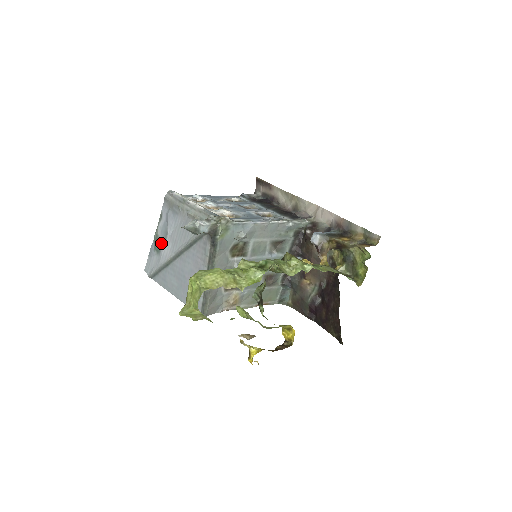
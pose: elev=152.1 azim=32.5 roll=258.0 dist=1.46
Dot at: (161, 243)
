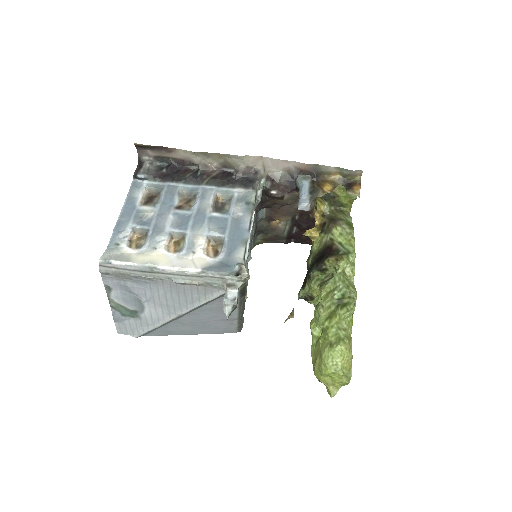
Dot at: (134, 310)
